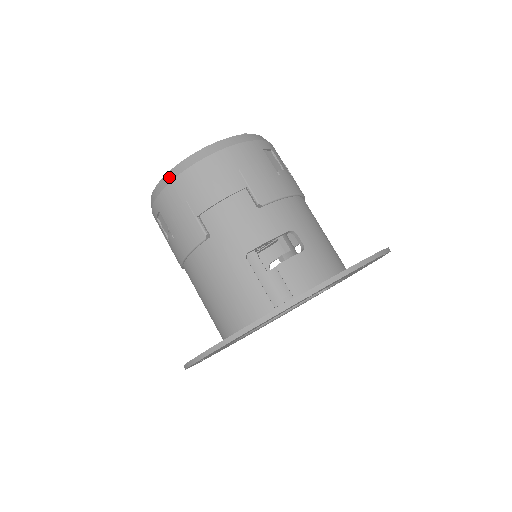
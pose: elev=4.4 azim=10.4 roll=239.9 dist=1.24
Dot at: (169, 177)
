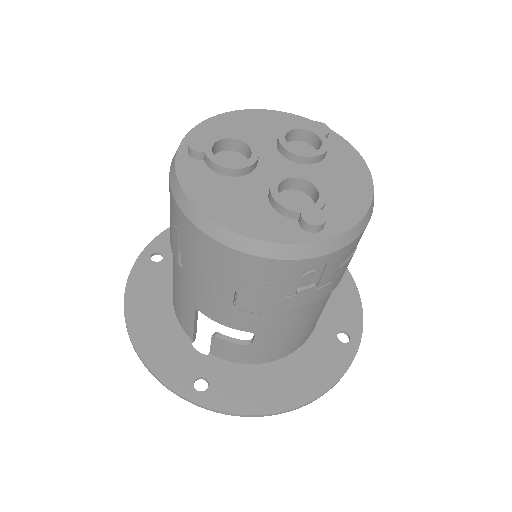
Dot at: (178, 196)
